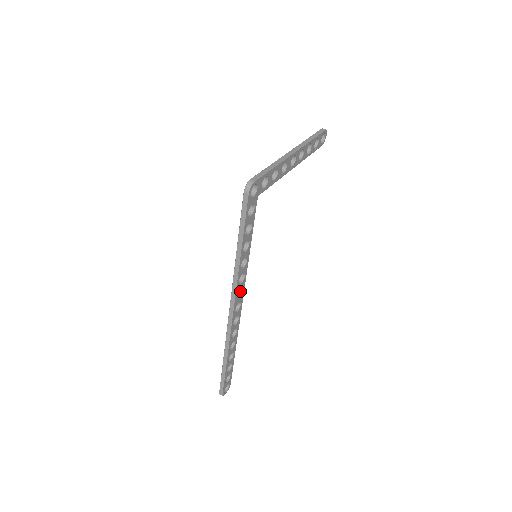
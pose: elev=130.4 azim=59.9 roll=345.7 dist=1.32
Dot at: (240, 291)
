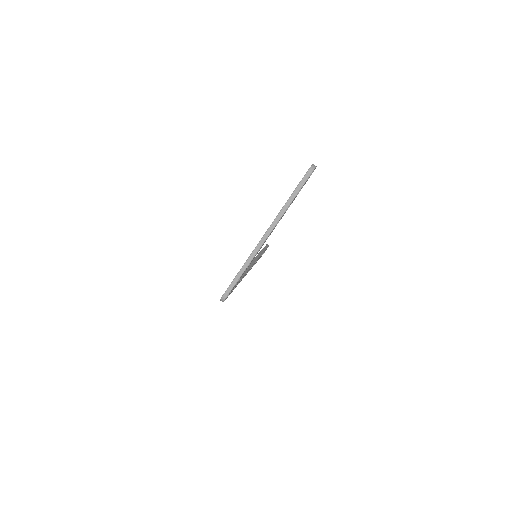
Dot at: occluded
